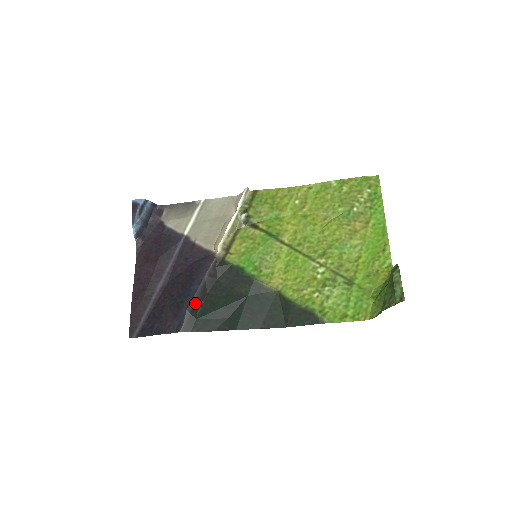
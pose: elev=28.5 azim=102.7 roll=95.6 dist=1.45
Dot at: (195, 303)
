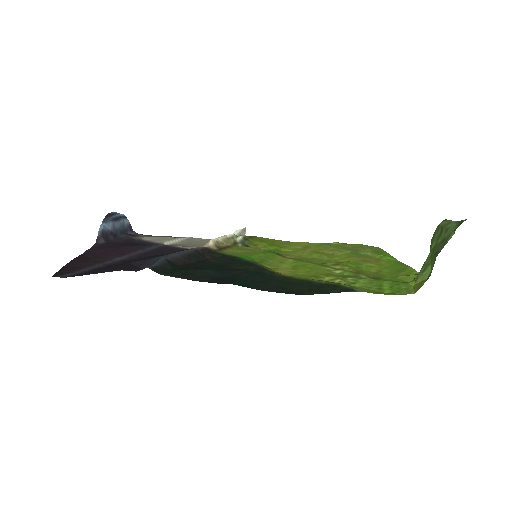
Dot at: (174, 259)
